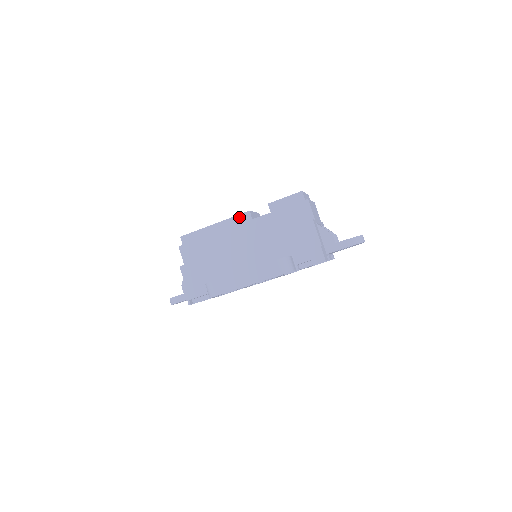
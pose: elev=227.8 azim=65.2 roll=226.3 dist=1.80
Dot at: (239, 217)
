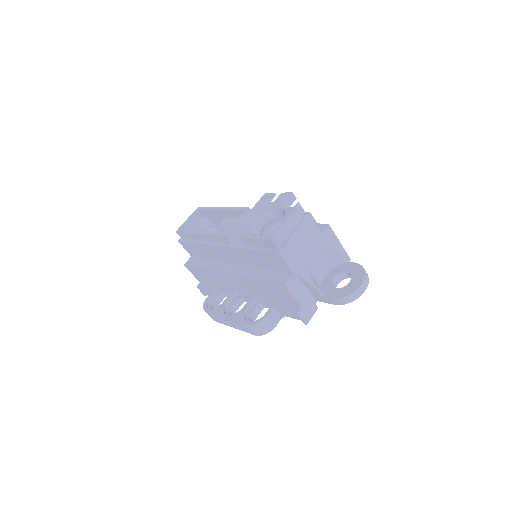
Dot at: (218, 237)
